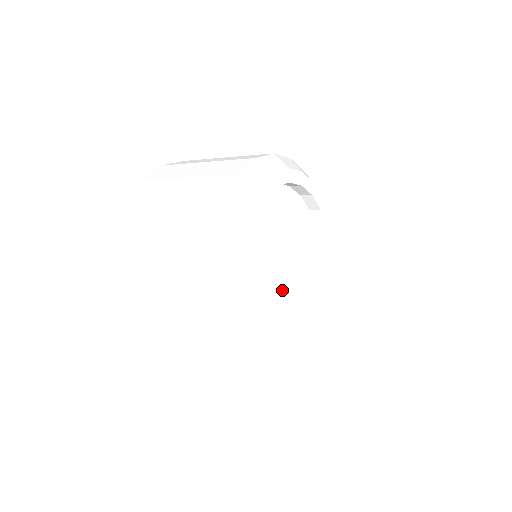
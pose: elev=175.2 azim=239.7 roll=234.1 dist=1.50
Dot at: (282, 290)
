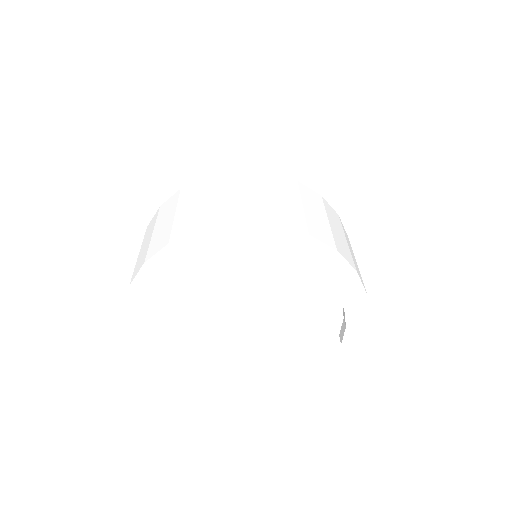
Dot at: (247, 320)
